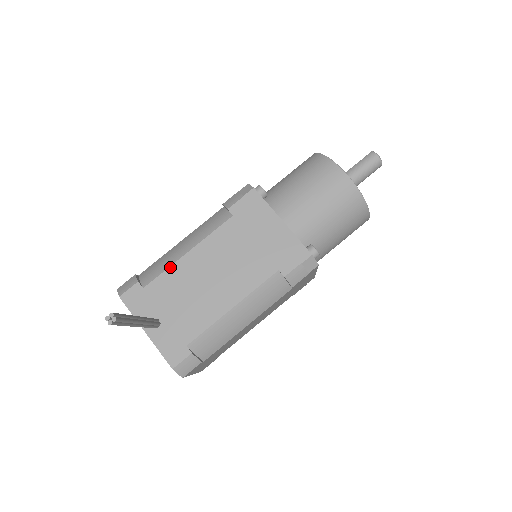
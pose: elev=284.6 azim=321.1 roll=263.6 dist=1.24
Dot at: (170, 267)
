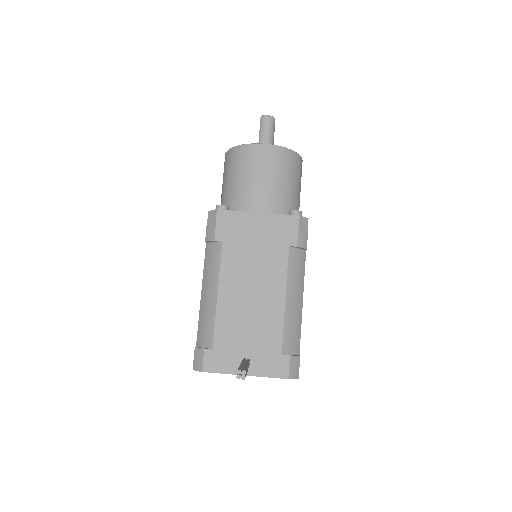
Dot at: (216, 317)
